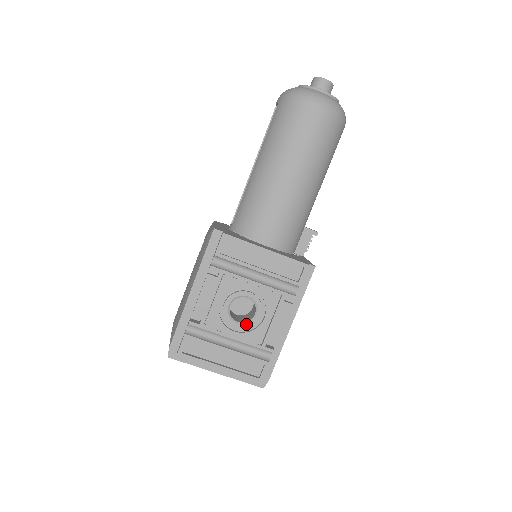
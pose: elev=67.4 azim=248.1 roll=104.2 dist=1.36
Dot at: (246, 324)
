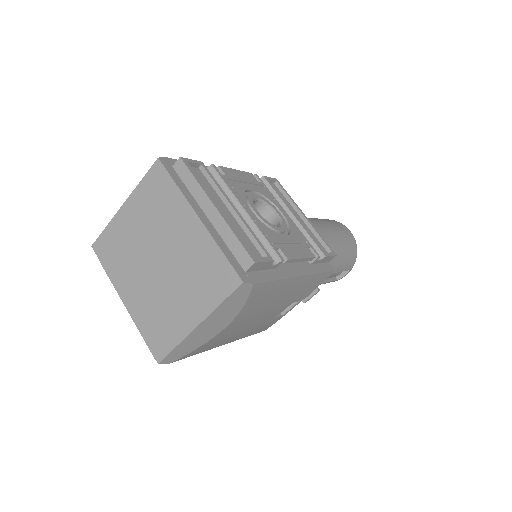
Dot at: (266, 220)
